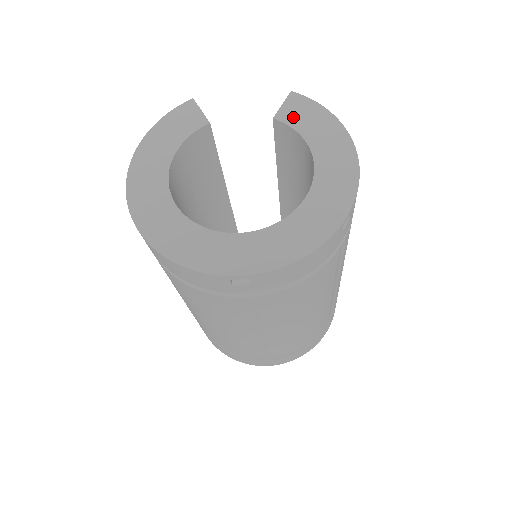
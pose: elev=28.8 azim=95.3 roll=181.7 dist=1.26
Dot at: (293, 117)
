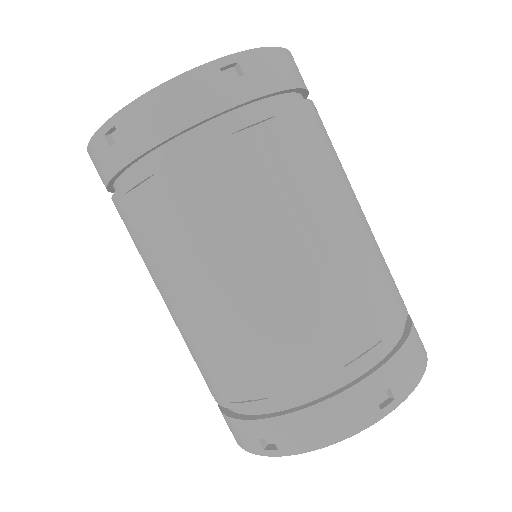
Dot at: occluded
